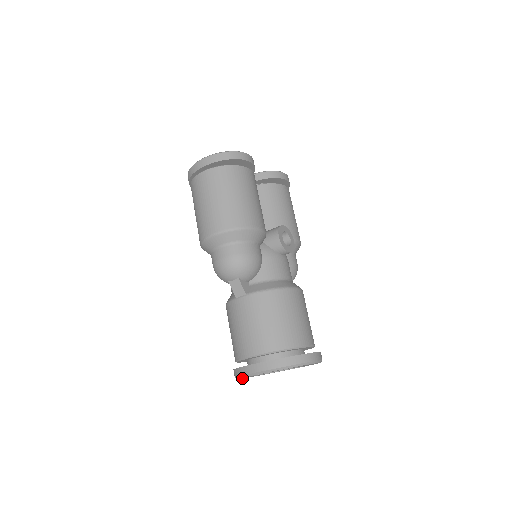
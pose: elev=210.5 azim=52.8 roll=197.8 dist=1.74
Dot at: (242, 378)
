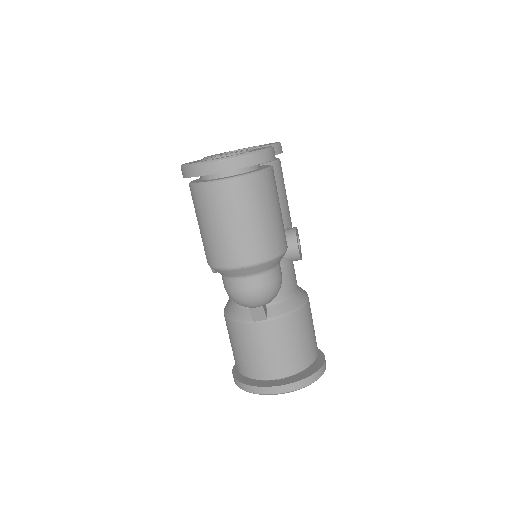
Dot at: occluded
